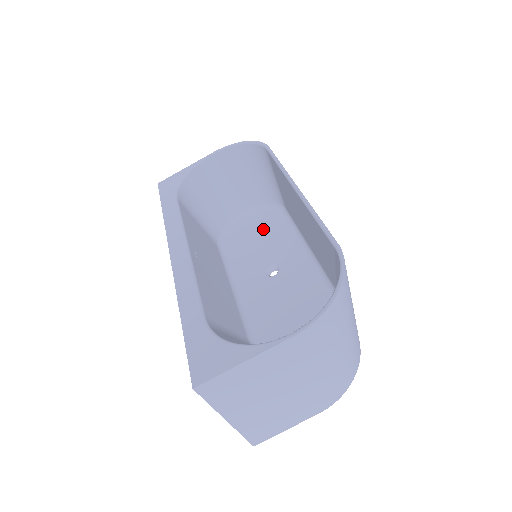
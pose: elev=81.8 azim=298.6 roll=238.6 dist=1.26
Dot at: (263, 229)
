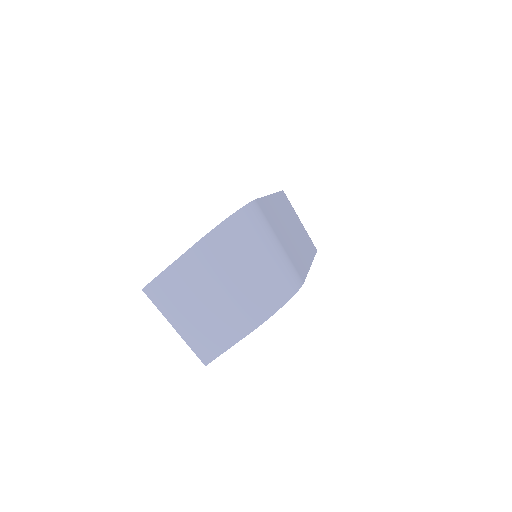
Dot at: occluded
